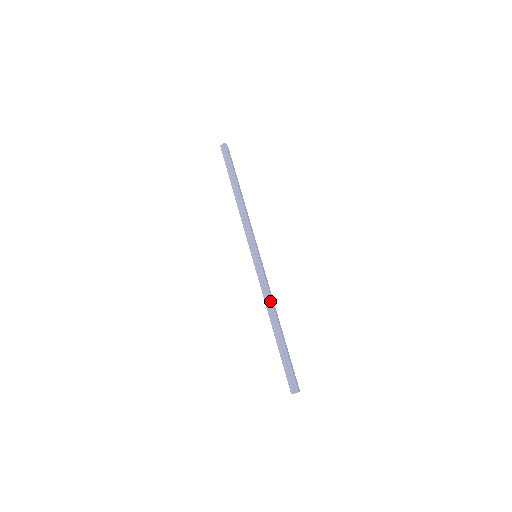
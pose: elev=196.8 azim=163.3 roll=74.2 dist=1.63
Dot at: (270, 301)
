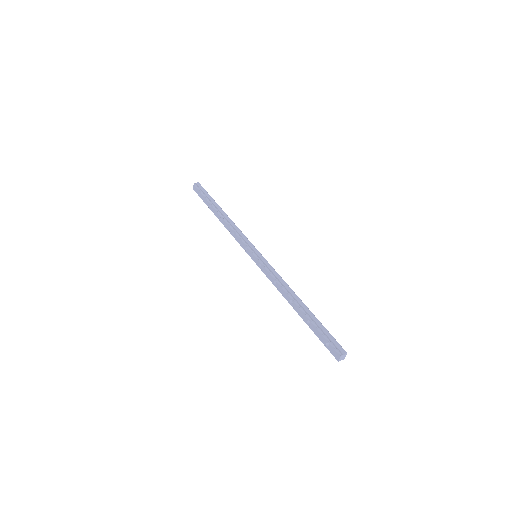
Dot at: (286, 284)
